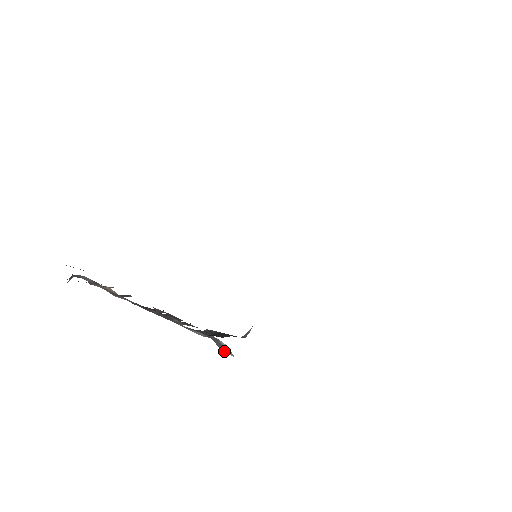
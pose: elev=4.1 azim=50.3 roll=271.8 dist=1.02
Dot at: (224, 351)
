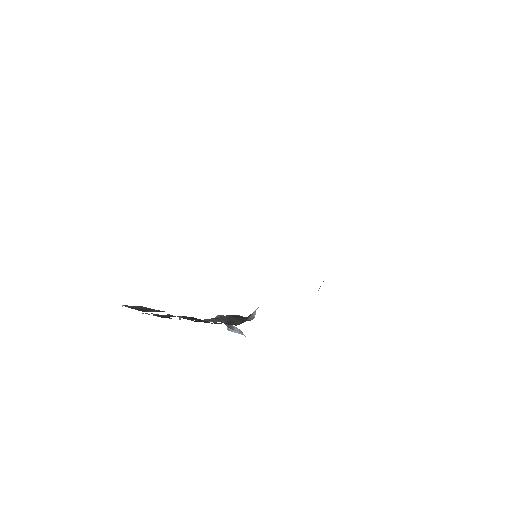
Dot at: (234, 330)
